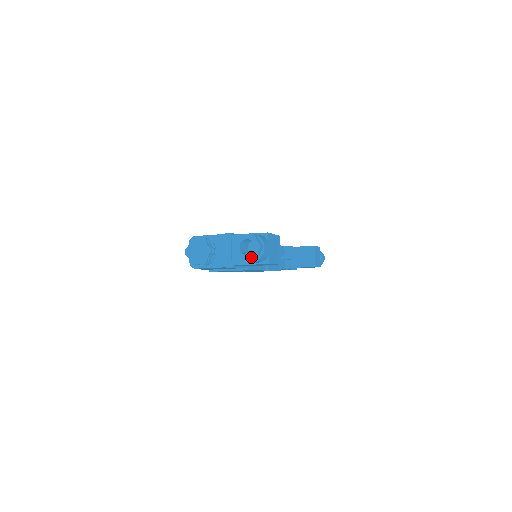
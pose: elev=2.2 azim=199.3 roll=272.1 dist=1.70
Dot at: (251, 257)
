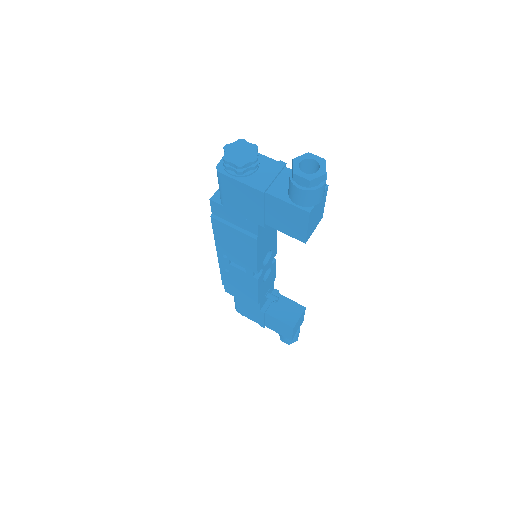
Dot at: (308, 177)
